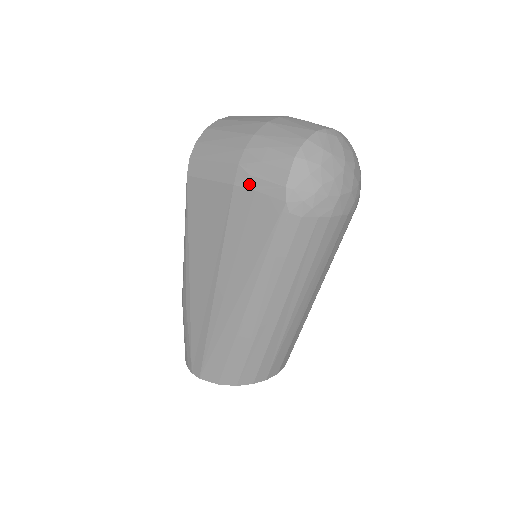
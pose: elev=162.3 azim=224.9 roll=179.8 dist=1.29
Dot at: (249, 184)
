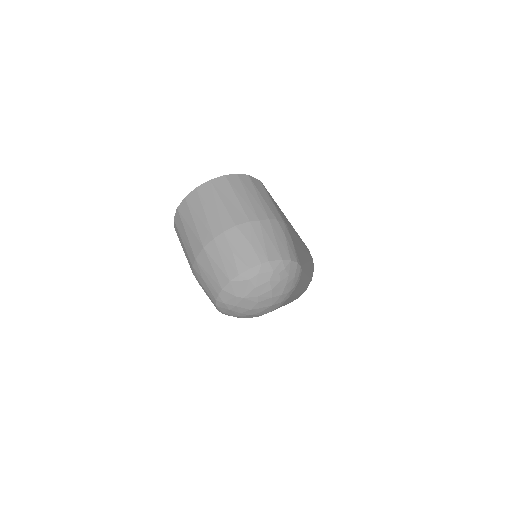
Dot at: occluded
